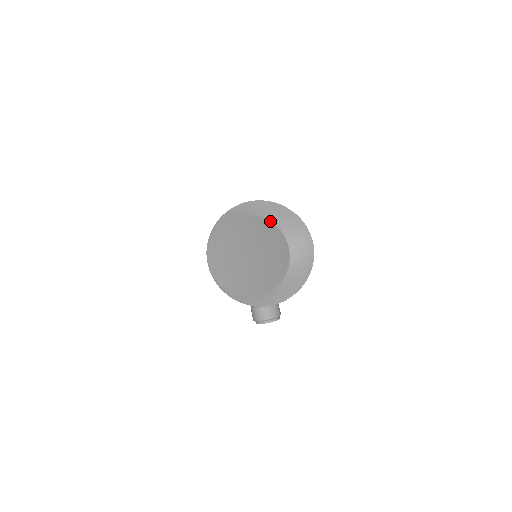
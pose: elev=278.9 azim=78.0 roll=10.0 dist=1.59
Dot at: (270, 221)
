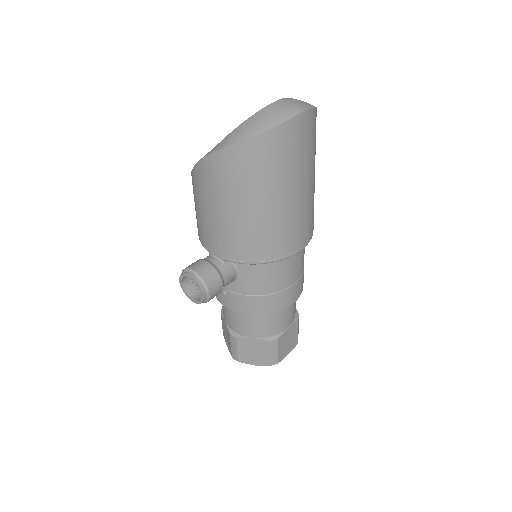
Dot at: occluded
